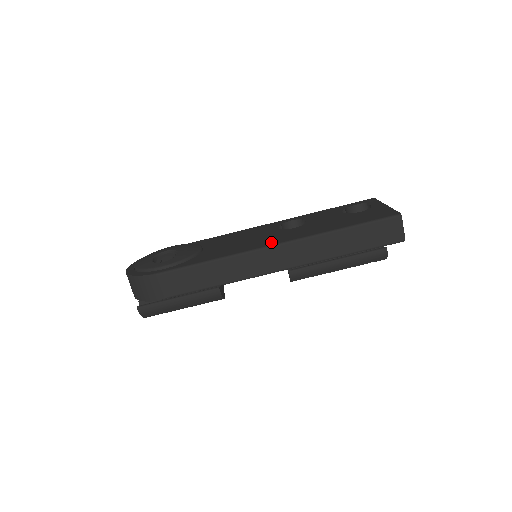
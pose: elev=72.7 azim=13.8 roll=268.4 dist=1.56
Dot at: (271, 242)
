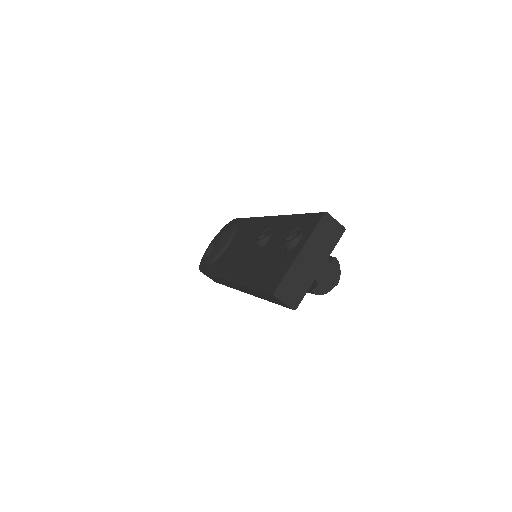
Dot at: (231, 273)
